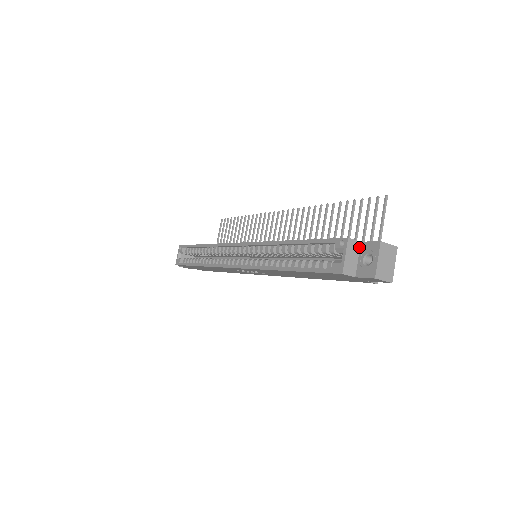
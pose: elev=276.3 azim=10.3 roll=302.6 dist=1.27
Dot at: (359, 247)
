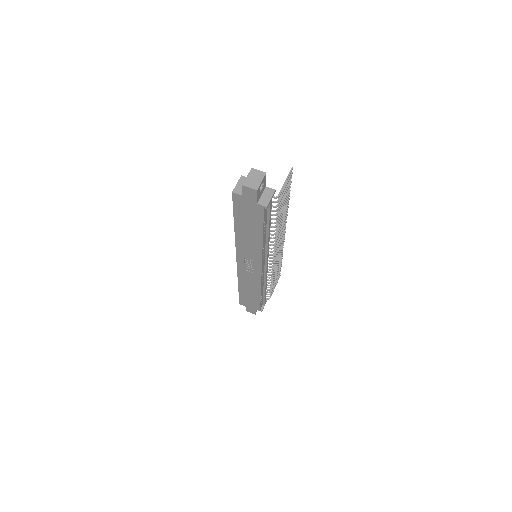
Dot at: occluded
